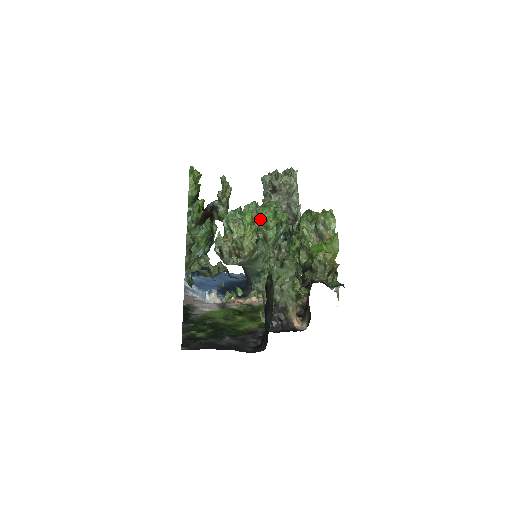
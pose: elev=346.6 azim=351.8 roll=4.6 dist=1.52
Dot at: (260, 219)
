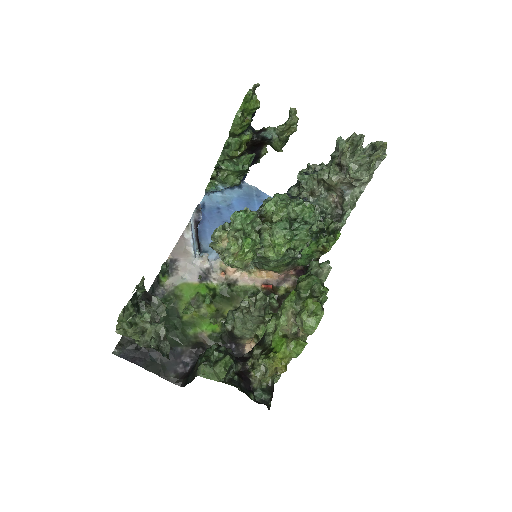
Dot at: (270, 239)
